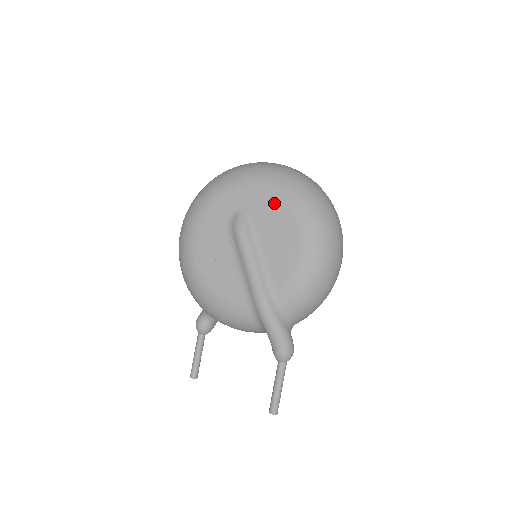
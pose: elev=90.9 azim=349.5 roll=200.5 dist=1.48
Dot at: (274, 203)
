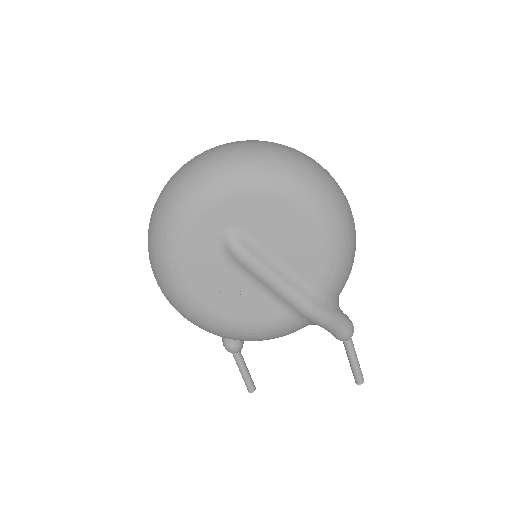
Dot at: (262, 203)
